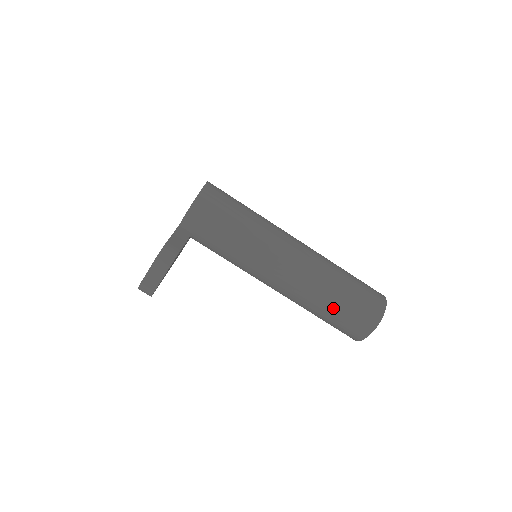
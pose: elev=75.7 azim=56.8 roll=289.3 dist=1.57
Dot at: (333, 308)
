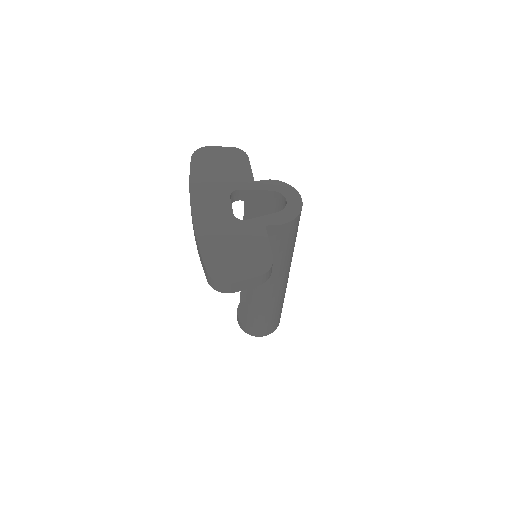
Dot at: (268, 318)
